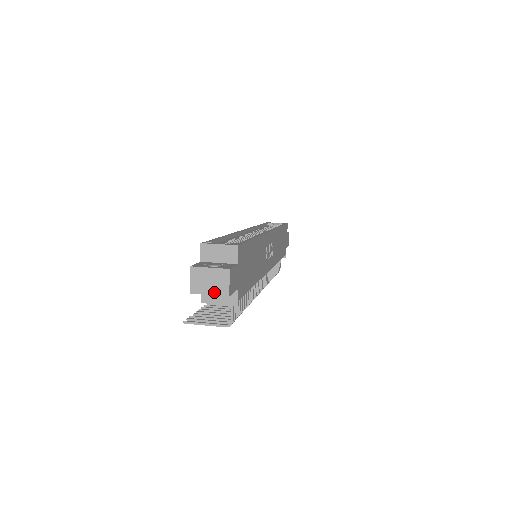
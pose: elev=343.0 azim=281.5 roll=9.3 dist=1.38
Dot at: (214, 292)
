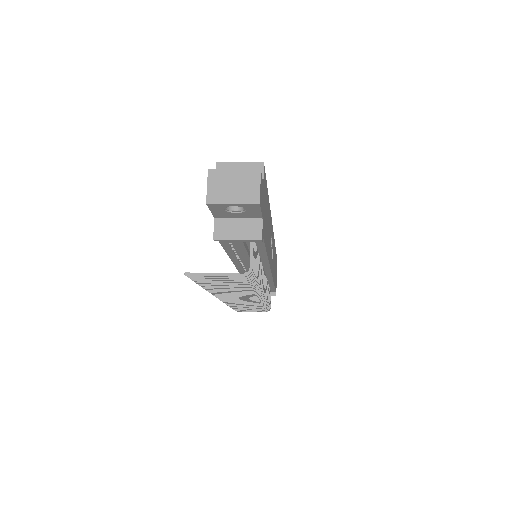
Dot at: (239, 199)
